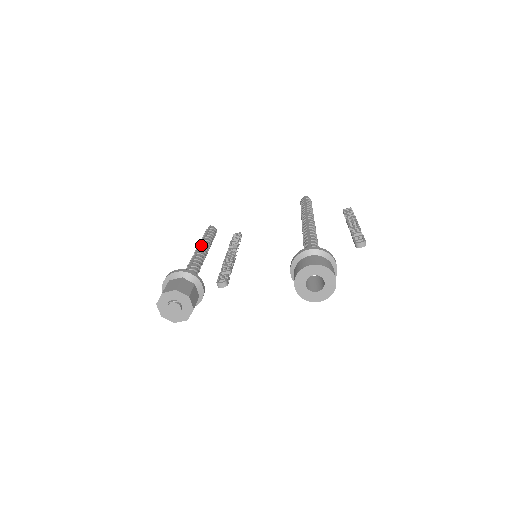
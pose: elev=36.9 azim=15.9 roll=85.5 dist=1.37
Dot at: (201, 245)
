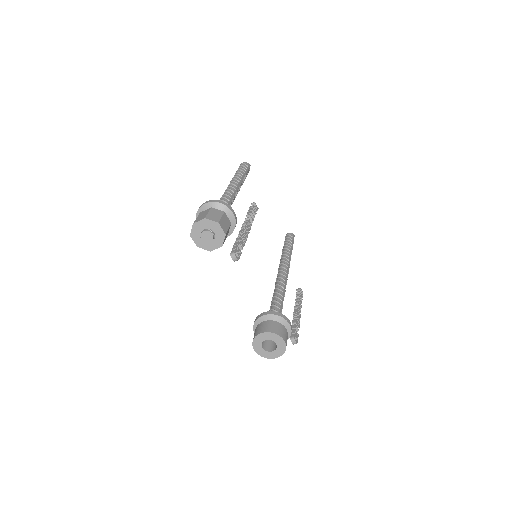
Dot at: occluded
